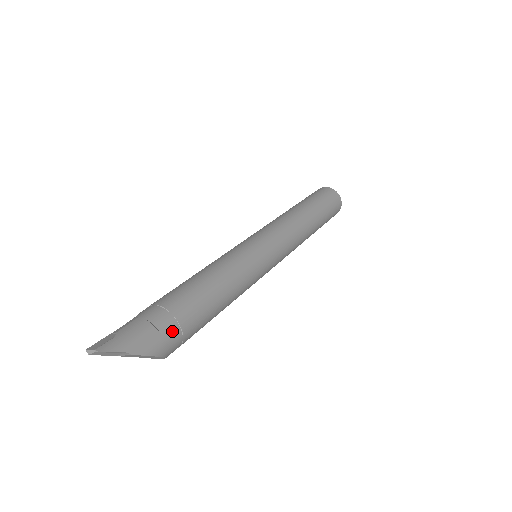
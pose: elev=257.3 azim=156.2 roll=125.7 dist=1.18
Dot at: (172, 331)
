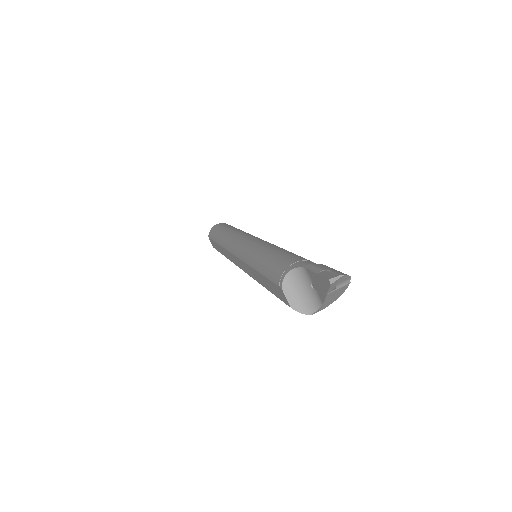
Dot at: occluded
